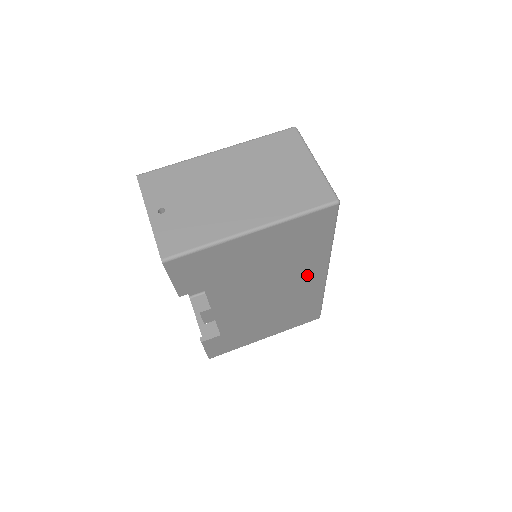
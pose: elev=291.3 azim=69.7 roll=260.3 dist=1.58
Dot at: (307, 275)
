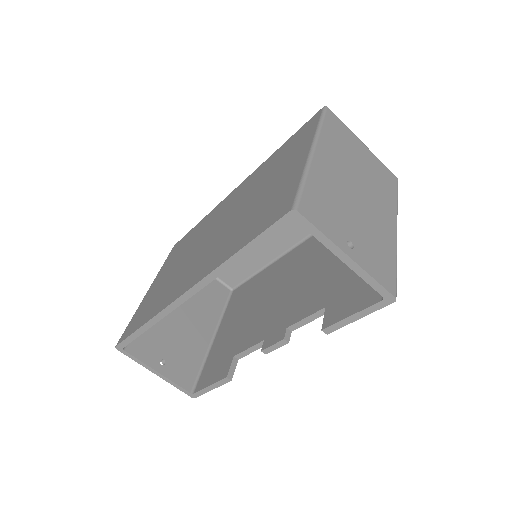
Dot at: occluded
